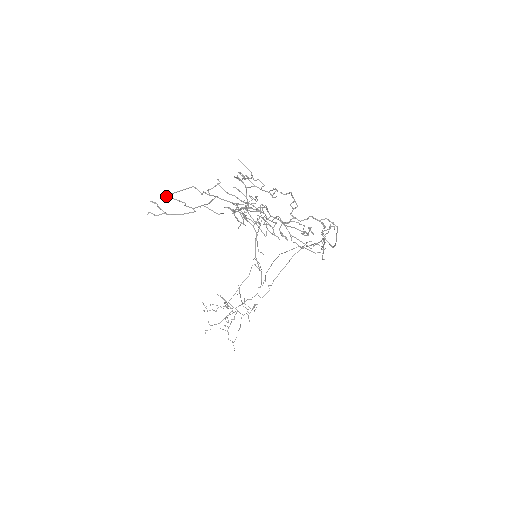
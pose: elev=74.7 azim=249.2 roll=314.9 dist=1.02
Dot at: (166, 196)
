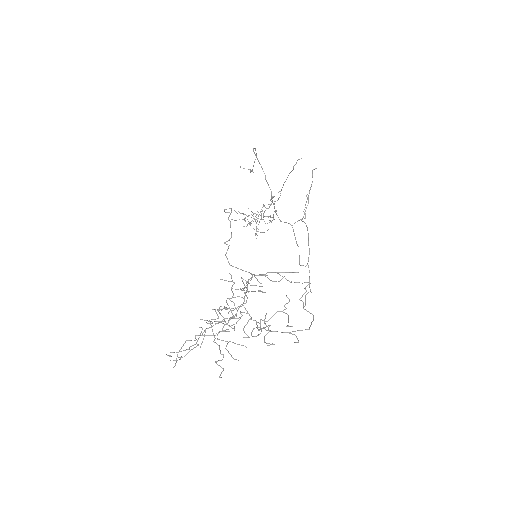
Dot at: (175, 363)
